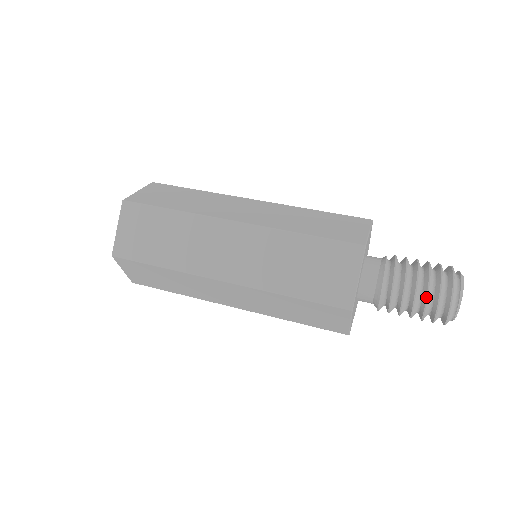
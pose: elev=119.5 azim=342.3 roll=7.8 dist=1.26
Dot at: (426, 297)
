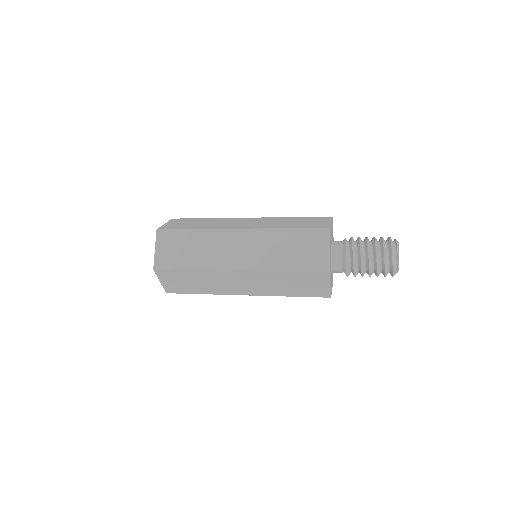
Dot at: (376, 257)
